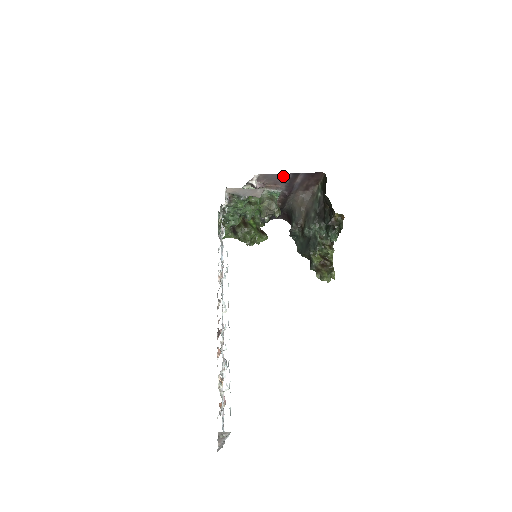
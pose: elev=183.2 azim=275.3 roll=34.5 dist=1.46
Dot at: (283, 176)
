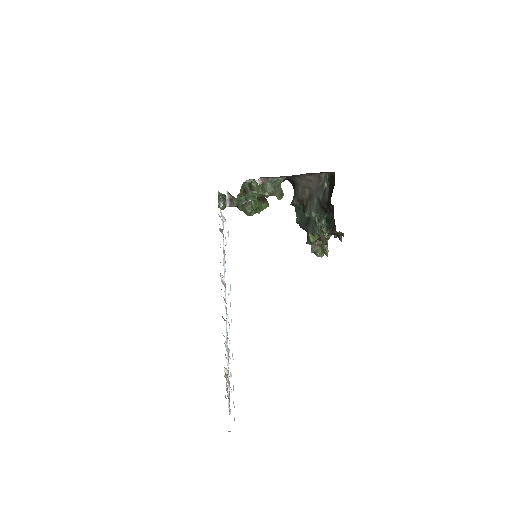
Dot at: occluded
